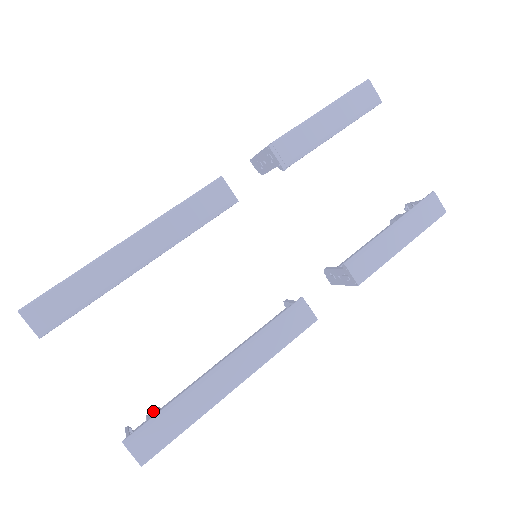
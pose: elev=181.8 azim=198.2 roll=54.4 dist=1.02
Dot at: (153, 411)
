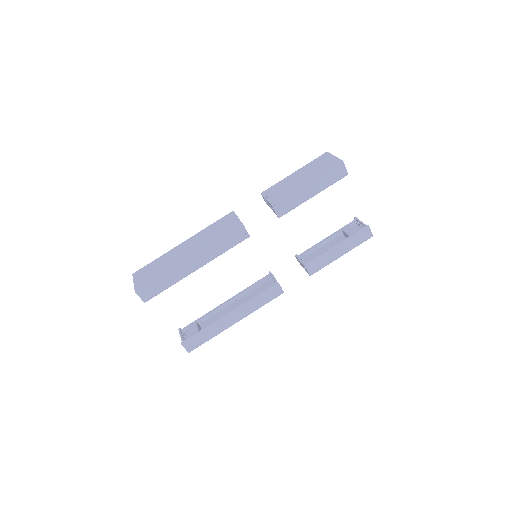
Dot at: (193, 324)
